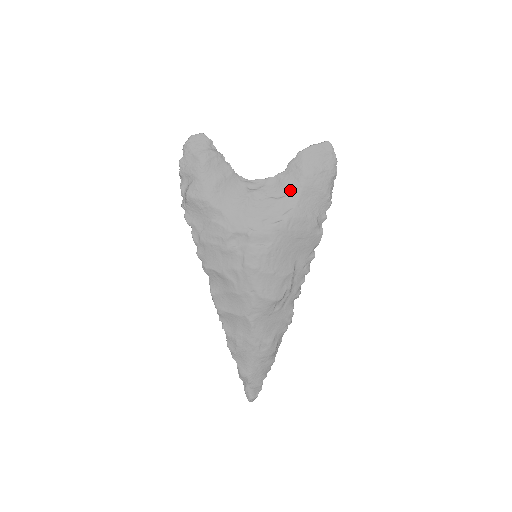
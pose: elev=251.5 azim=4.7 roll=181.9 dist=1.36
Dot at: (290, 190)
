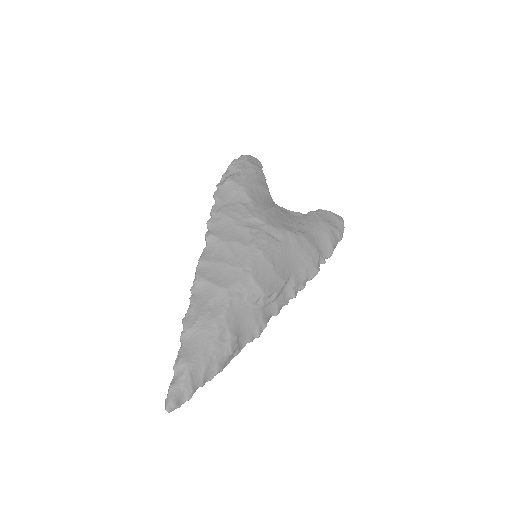
Dot at: (307, 223)
